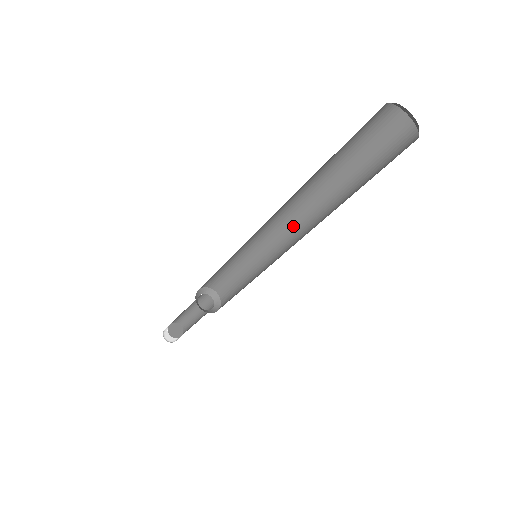
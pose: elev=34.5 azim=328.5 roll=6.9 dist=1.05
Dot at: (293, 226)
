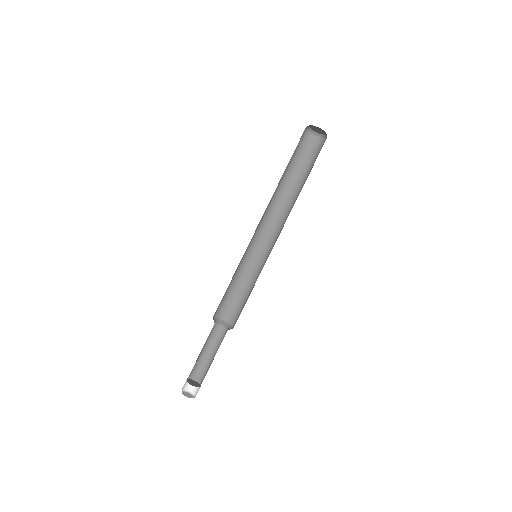
Dot at: (273, 227)
